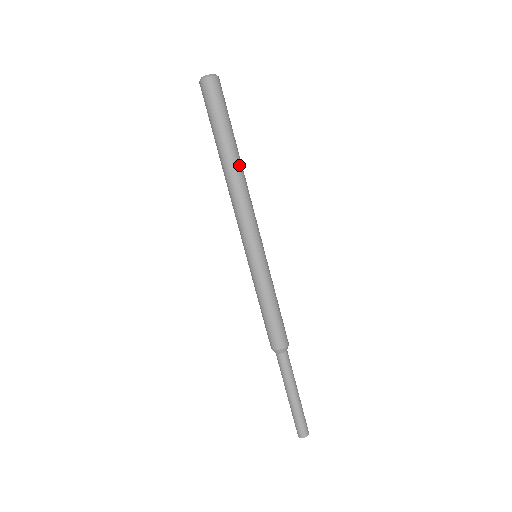
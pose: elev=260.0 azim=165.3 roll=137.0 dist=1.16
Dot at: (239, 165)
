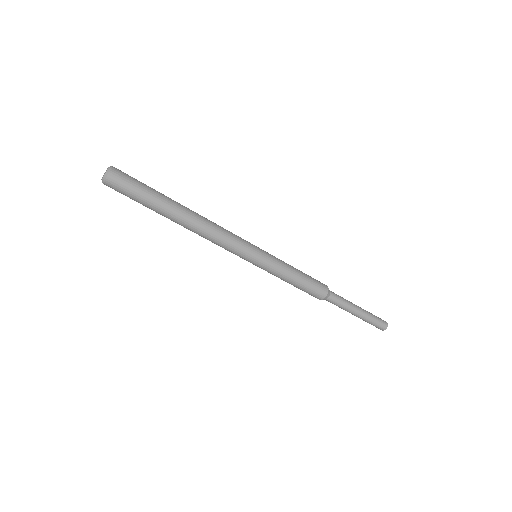
Dot at: (185, 220)
